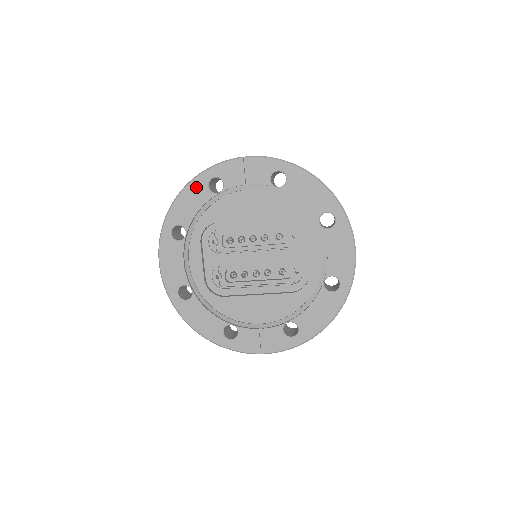
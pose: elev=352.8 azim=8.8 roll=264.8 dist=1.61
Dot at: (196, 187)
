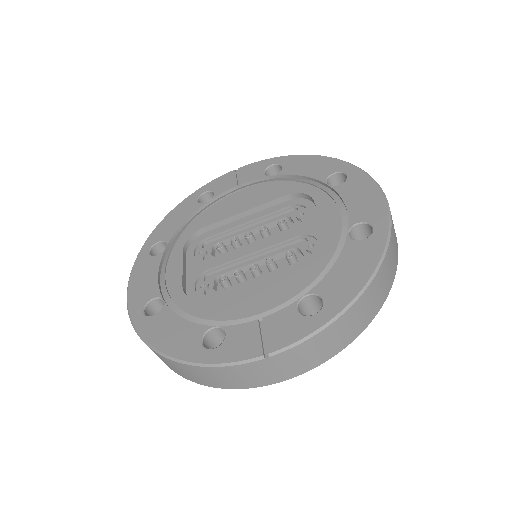
Dot at: (184, 205)
